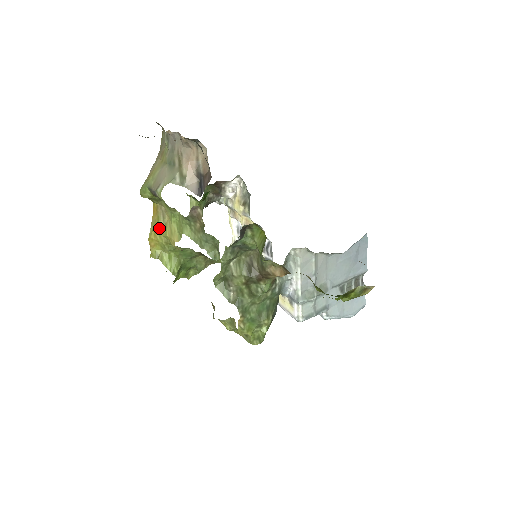
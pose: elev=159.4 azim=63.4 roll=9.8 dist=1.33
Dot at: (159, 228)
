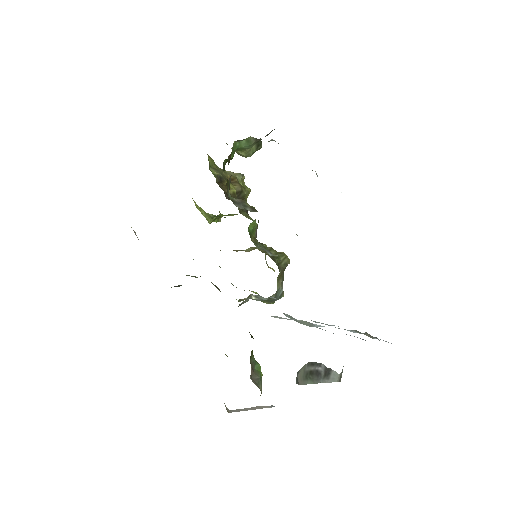
Dot at: occluded
